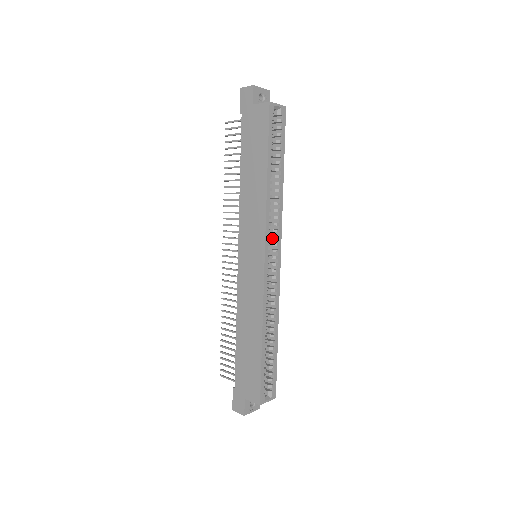
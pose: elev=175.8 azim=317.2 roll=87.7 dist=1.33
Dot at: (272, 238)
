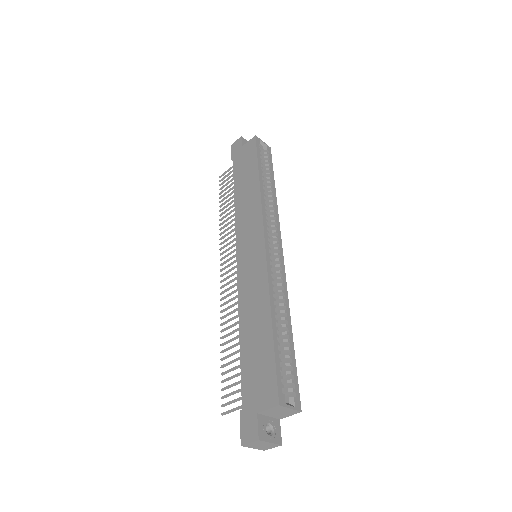
Dot at: (271, 232)
